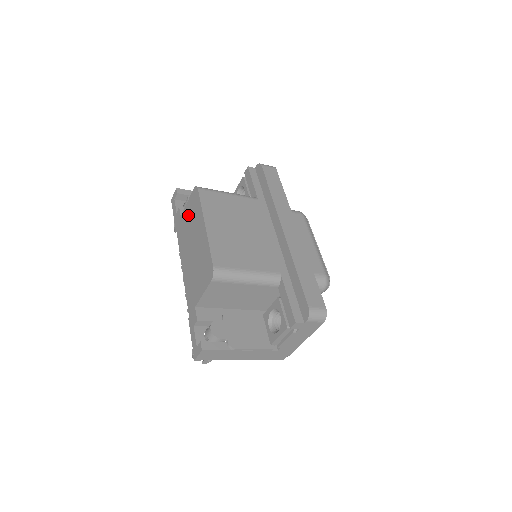
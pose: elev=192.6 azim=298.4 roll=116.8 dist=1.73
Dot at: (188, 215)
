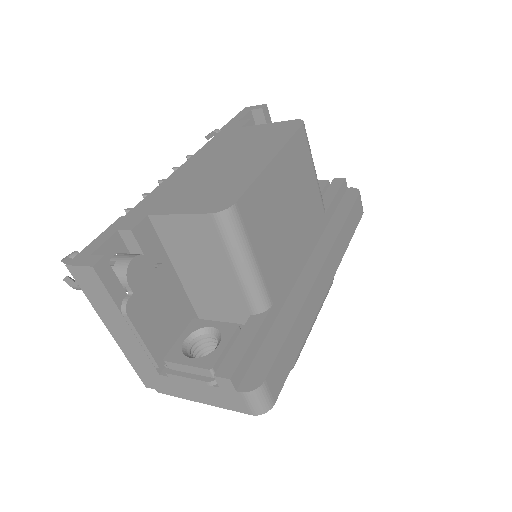
Dot at: (256, 133)
